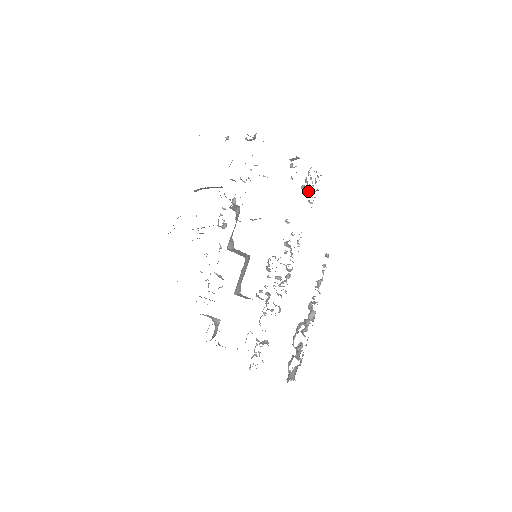
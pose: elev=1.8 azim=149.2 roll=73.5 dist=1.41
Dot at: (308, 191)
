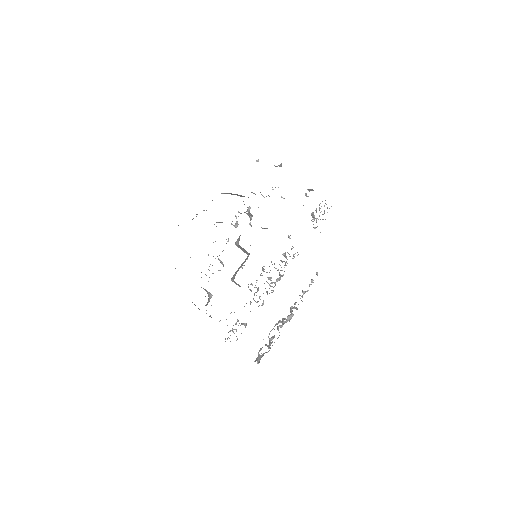
Dot at: (315, 218)
